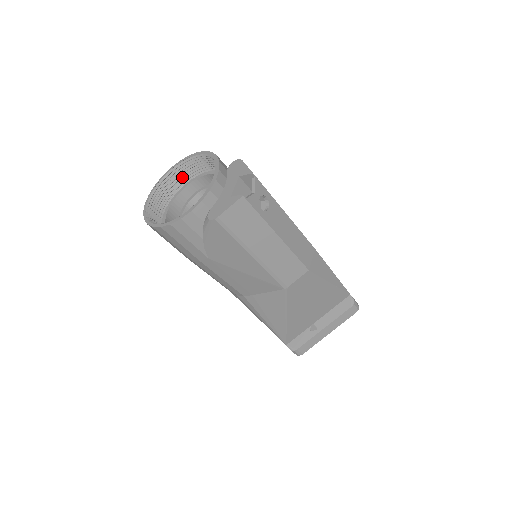
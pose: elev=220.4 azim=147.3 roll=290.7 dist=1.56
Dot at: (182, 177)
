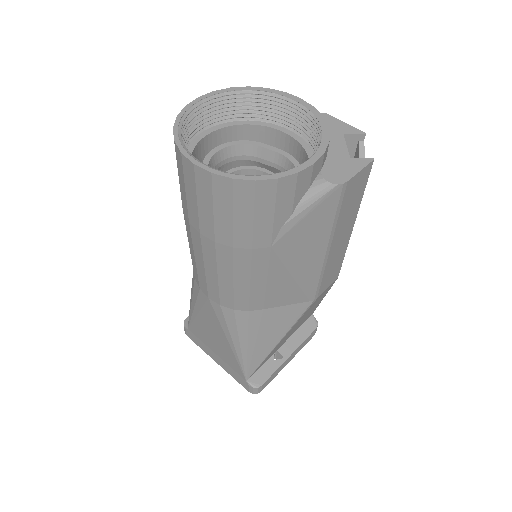
Dot at: (205, 118)
